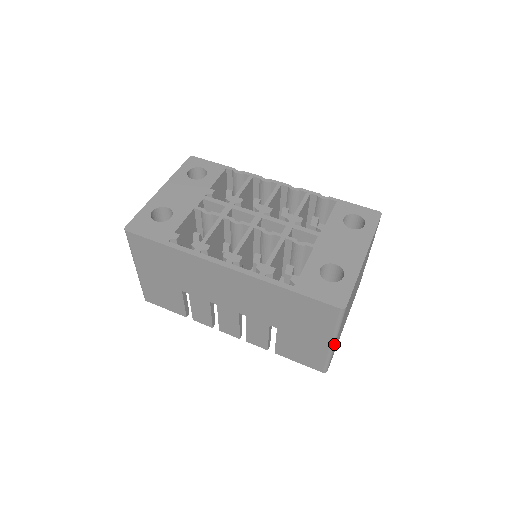
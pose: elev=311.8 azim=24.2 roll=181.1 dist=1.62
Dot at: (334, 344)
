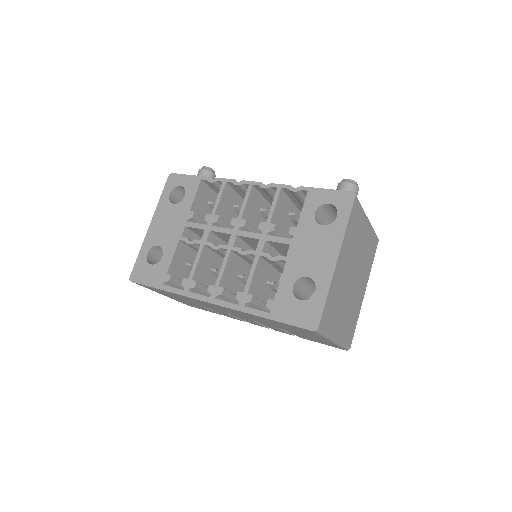
Dot at: (335, 341)
